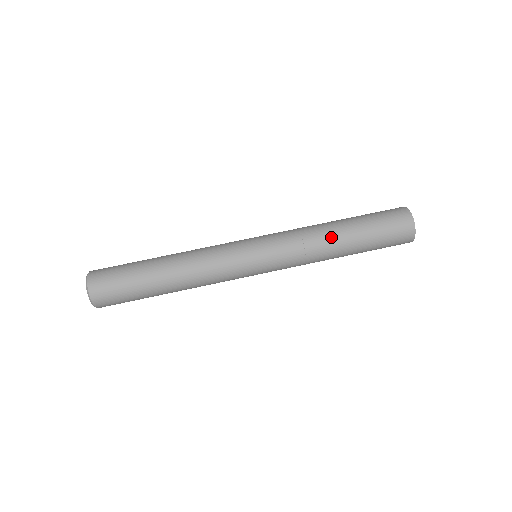
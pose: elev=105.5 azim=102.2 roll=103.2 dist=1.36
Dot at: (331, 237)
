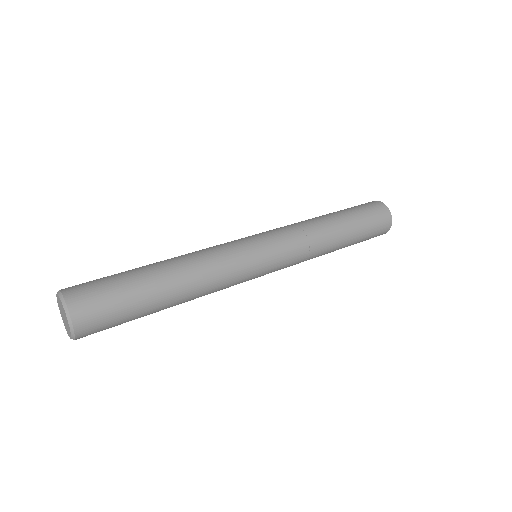
Dot at: (330, 230)
